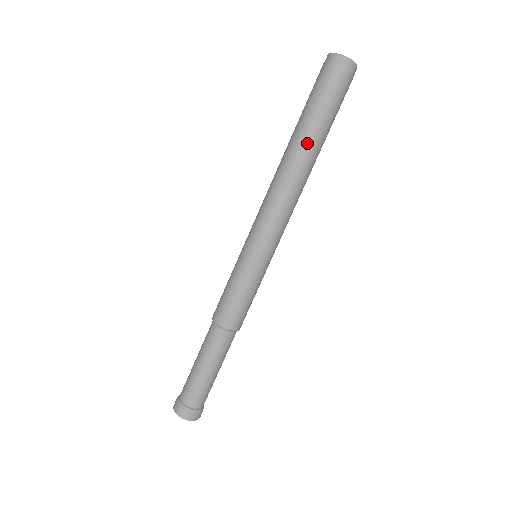
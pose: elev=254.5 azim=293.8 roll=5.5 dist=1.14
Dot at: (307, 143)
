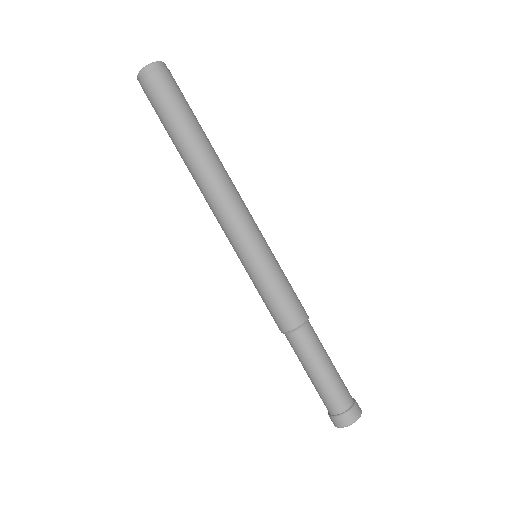
Dot at: (189, 147)
